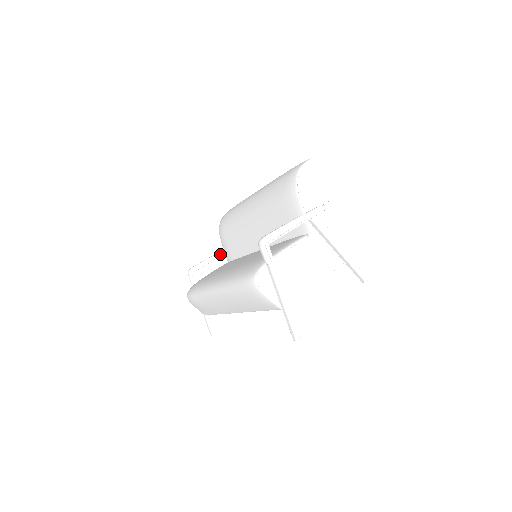
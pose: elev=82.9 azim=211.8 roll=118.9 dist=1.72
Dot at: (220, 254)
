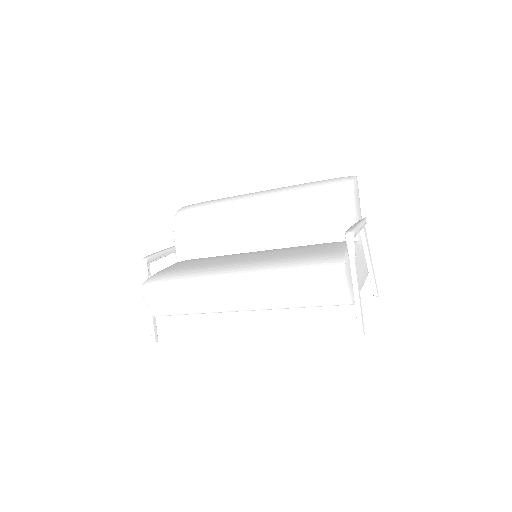
Dot at: (172, 250)
